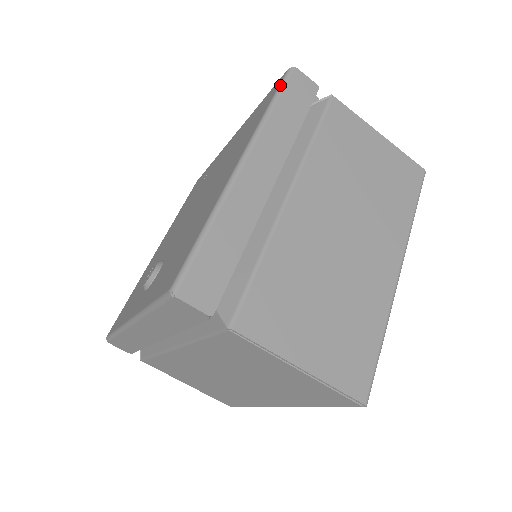
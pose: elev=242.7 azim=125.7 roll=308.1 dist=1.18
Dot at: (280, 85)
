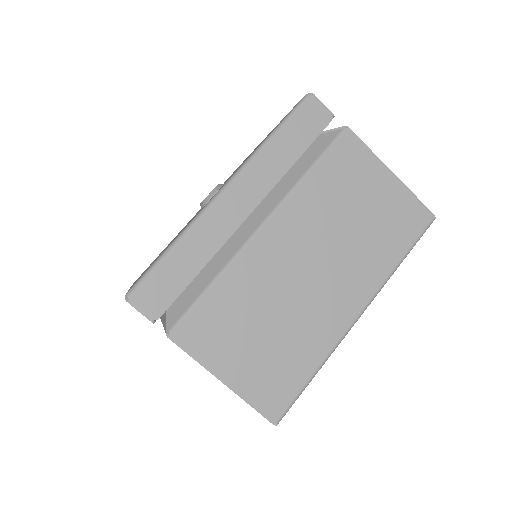
Dot at: occluded
